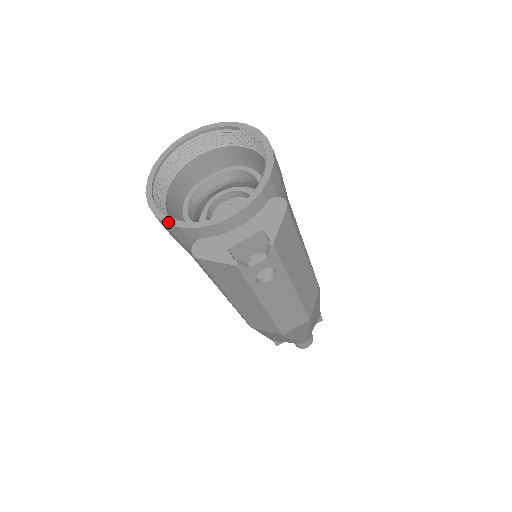
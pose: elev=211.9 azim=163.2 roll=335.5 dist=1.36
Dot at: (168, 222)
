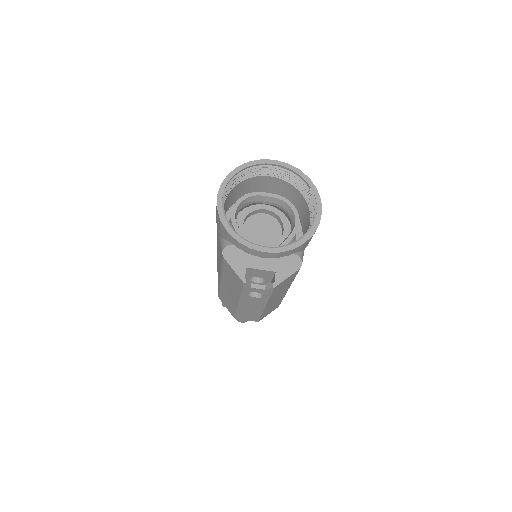
Dot at: (223, 221)
